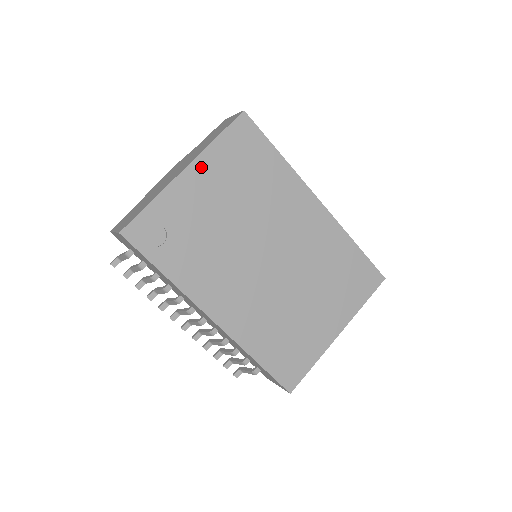
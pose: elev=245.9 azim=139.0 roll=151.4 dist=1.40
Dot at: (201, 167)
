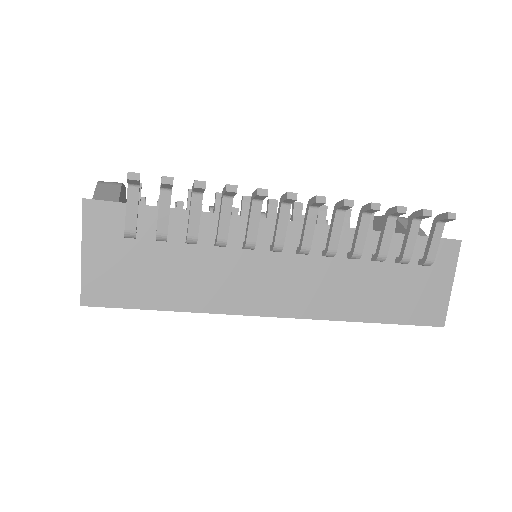
Dot at: occluded
